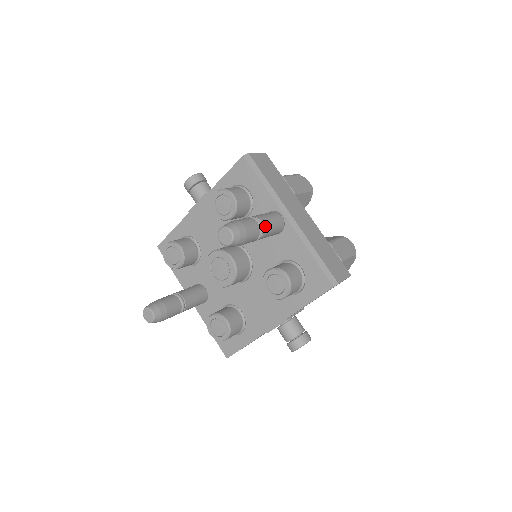
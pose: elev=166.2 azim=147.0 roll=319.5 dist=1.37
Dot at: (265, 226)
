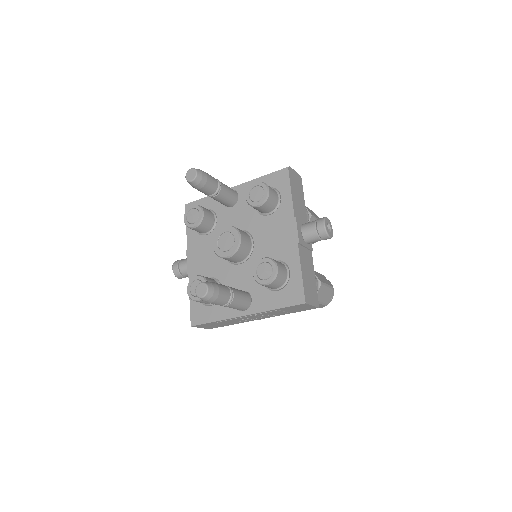
Dot at: occluded
